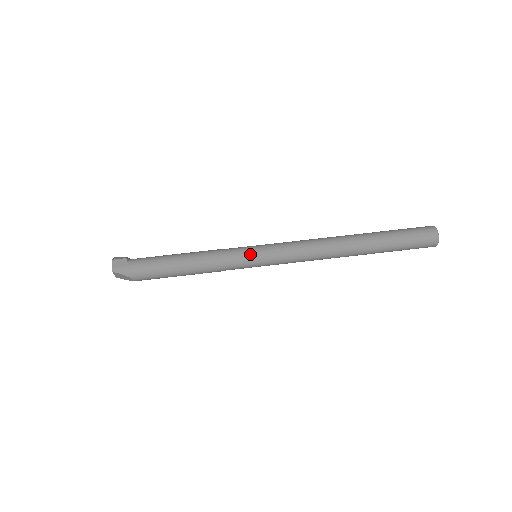
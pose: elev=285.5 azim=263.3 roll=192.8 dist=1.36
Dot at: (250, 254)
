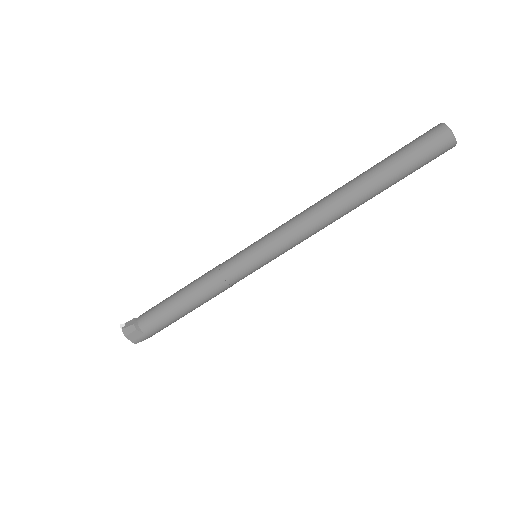
Dot at: (253, 268)
